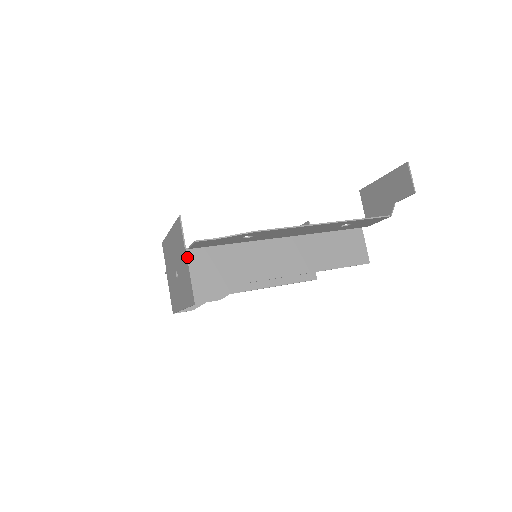
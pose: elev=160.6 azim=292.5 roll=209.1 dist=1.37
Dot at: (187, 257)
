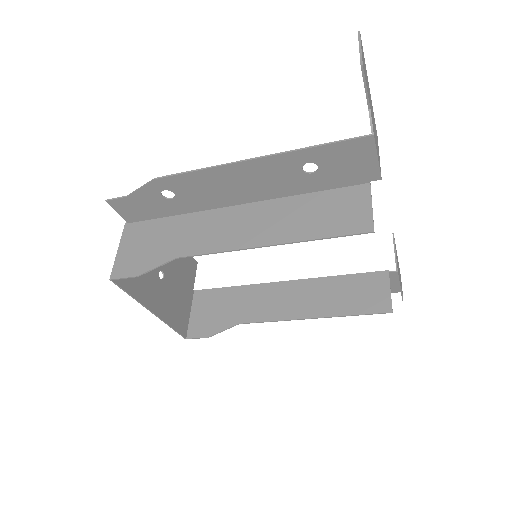
Dot at: (123, 231)
